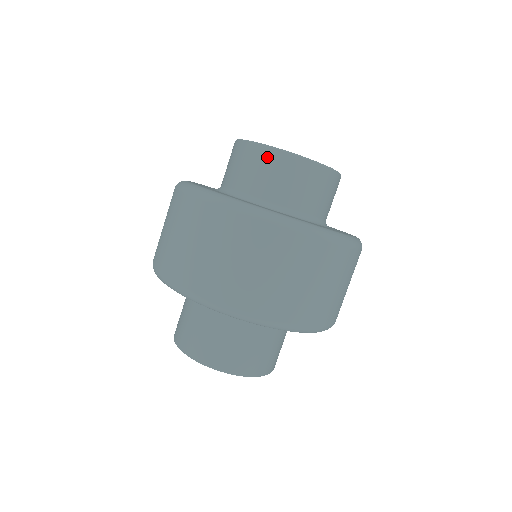
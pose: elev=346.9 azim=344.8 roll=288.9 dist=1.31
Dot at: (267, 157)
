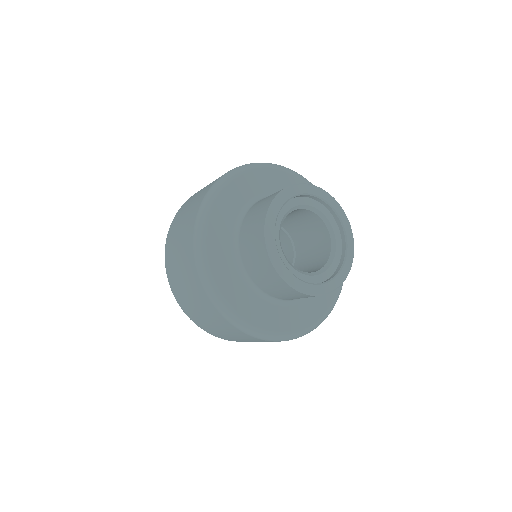
Dot at: (269, 269)
